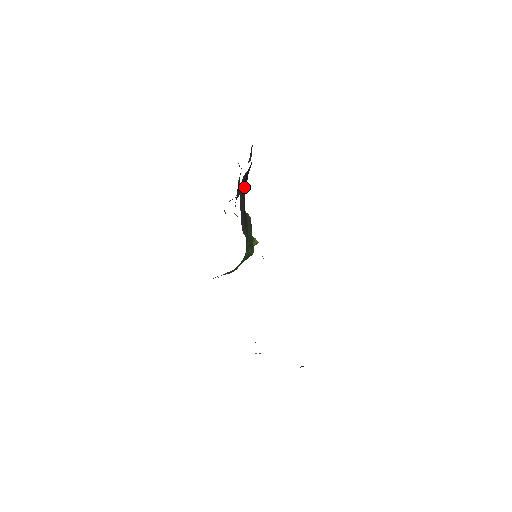
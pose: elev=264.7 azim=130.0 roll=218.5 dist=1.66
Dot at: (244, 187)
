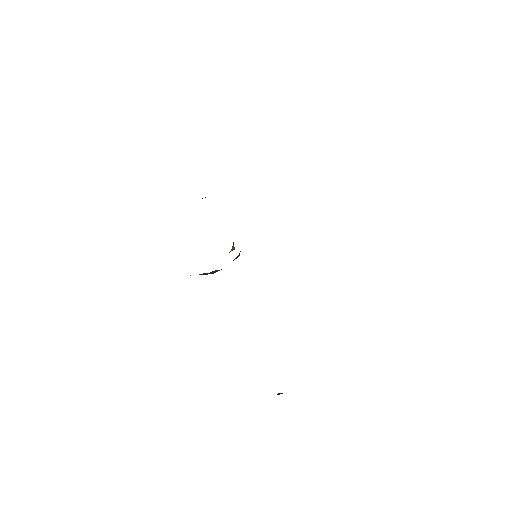
Dot at: occluded
